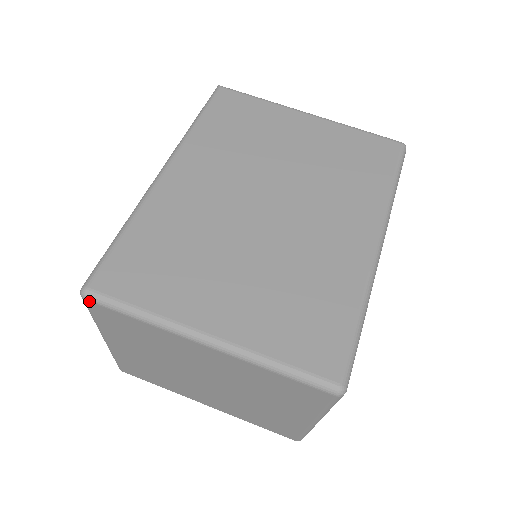
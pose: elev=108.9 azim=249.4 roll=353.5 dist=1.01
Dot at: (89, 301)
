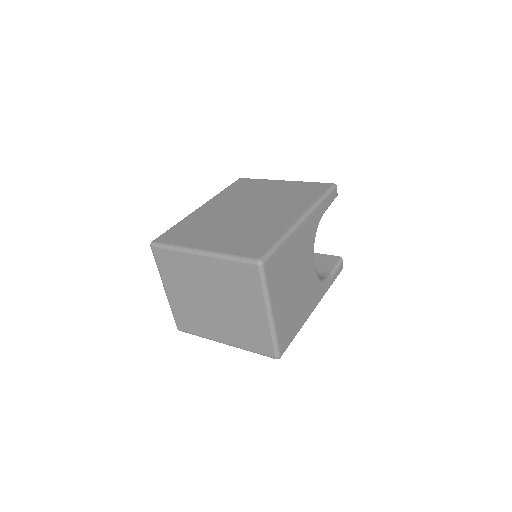
Dot at: (153, 247)
